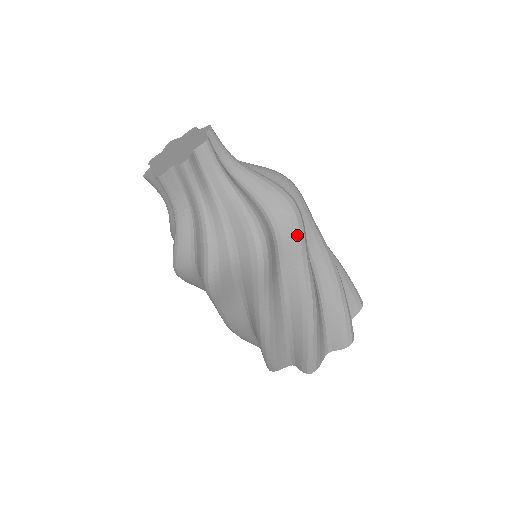
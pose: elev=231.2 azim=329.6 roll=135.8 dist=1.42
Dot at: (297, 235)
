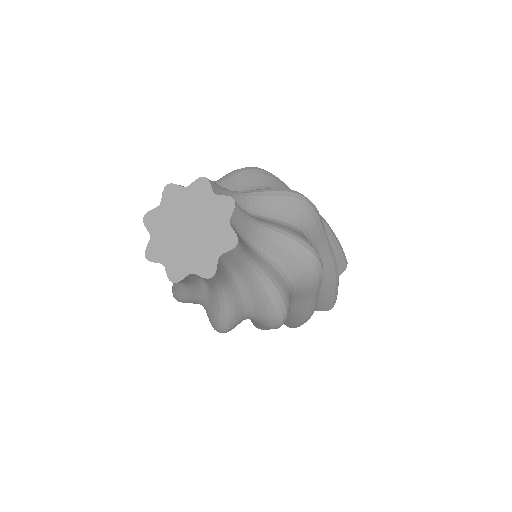
Dot at: (315, 287)
